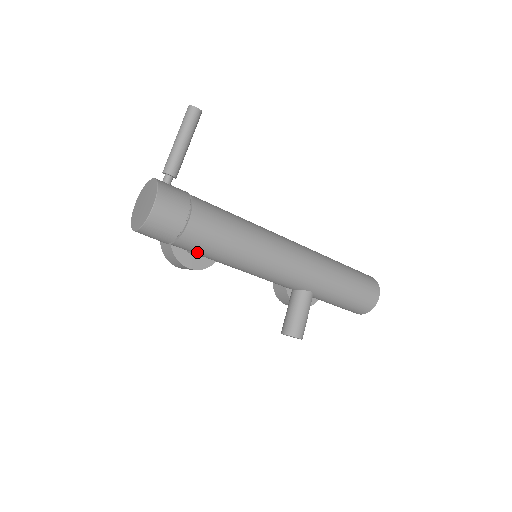
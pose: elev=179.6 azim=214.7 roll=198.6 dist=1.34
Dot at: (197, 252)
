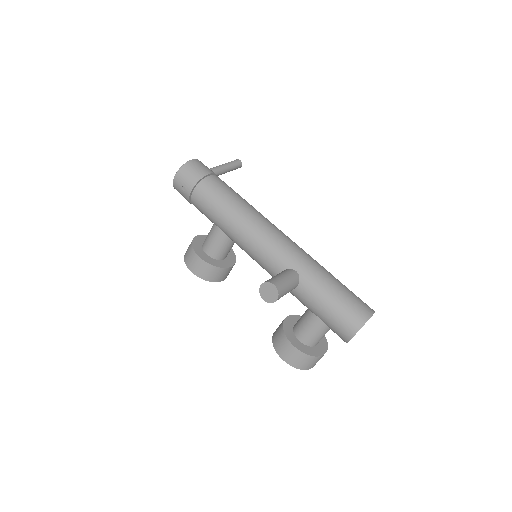
Dot at: (209, 202)
